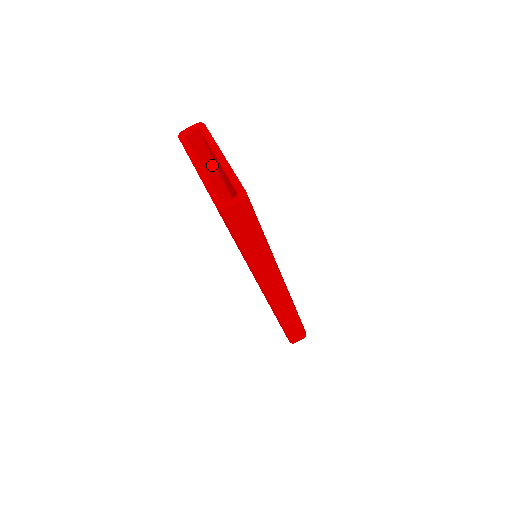
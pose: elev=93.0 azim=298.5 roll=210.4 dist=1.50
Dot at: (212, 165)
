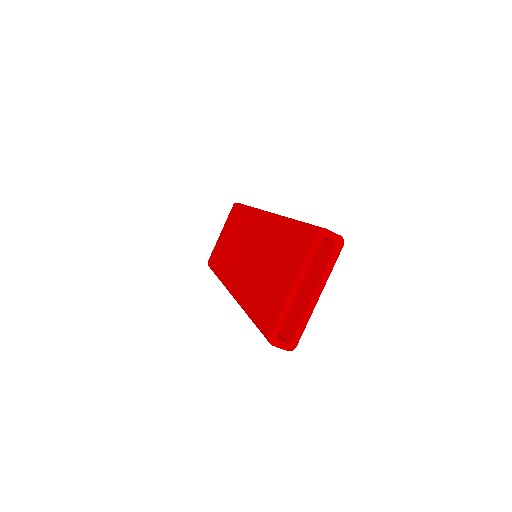
Dot at: occluded
